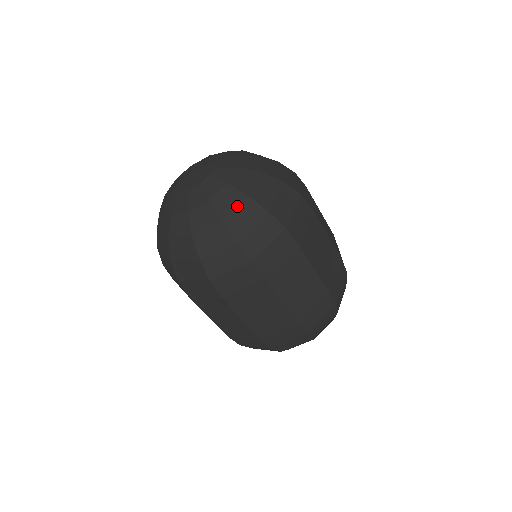
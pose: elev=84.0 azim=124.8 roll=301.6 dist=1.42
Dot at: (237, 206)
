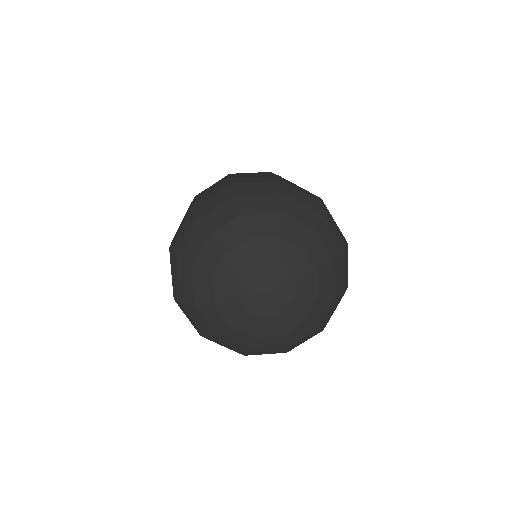
Dot at: (270, 349)
